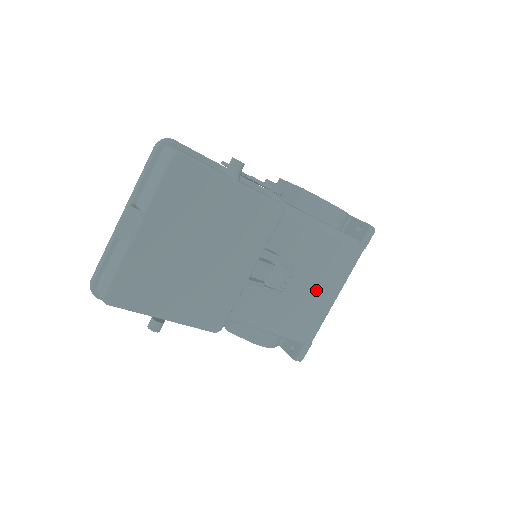
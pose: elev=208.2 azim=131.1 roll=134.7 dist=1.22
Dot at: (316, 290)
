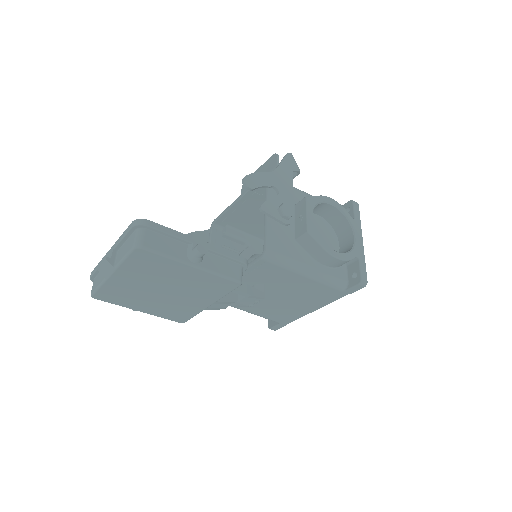
Dot at: (294, 303)
